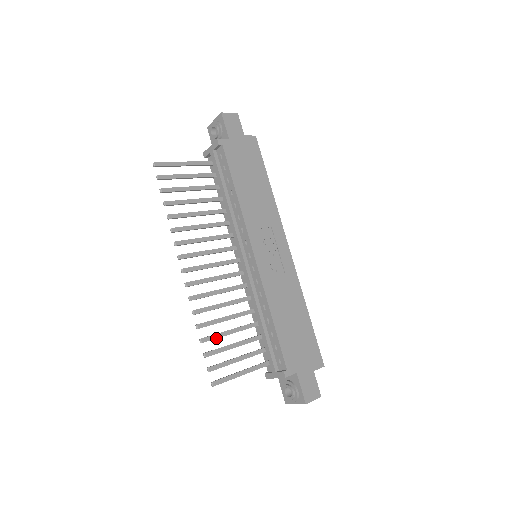
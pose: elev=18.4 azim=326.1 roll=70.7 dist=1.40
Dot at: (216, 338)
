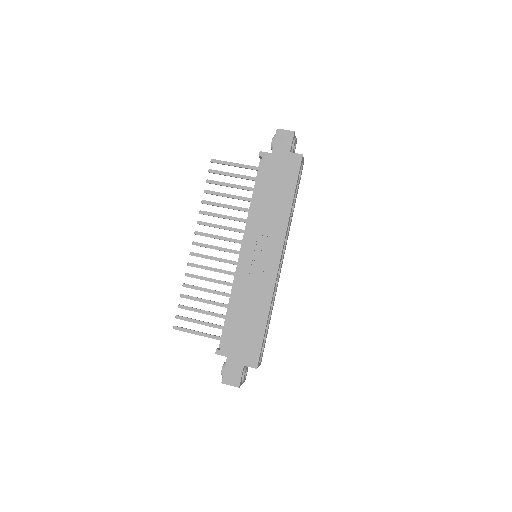
Dot at: (192, 299)
